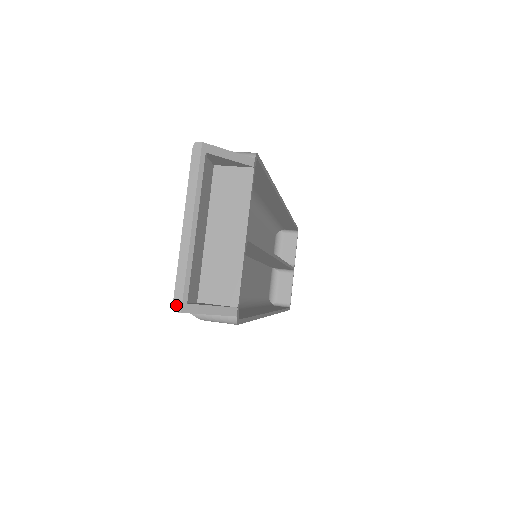
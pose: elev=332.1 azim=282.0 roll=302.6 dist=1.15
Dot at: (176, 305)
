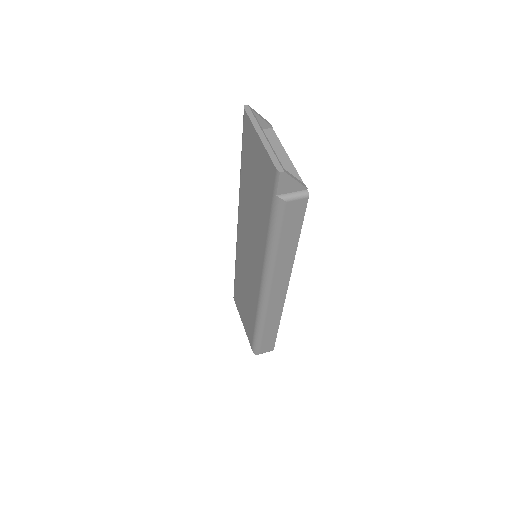
Dot at: (279, 169)
